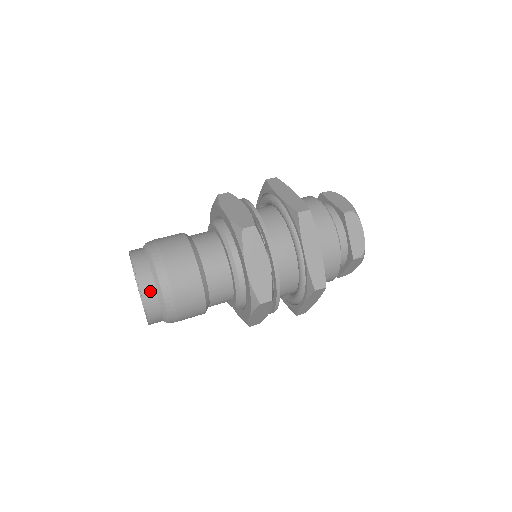
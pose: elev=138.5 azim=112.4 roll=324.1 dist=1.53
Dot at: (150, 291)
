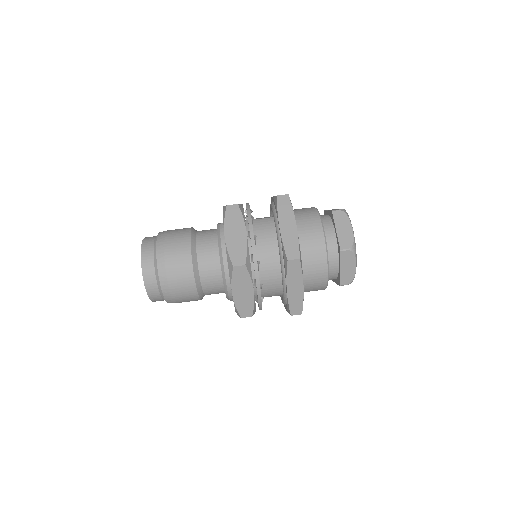
Dot at: occluded
